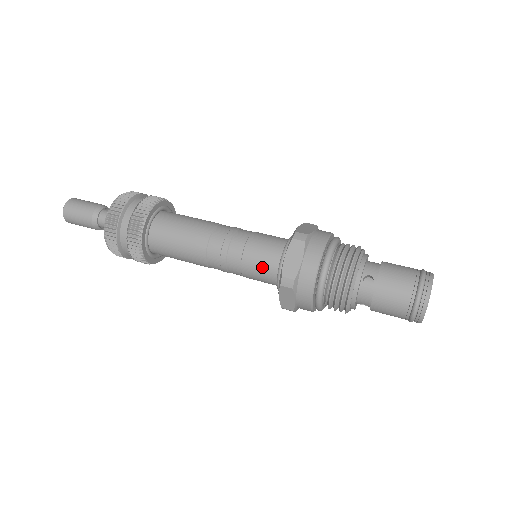
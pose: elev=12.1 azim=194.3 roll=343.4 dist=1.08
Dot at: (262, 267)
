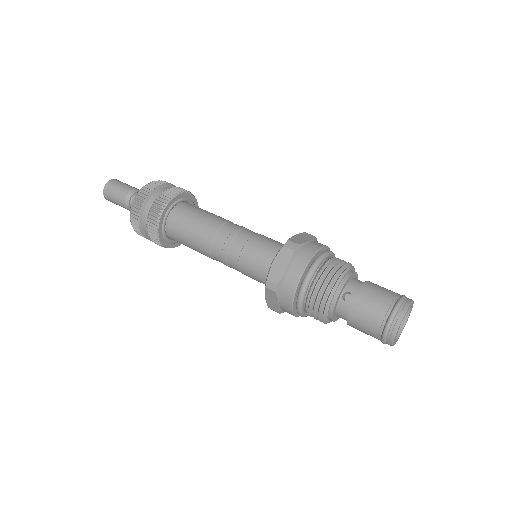
Dot at: (256, 267)
